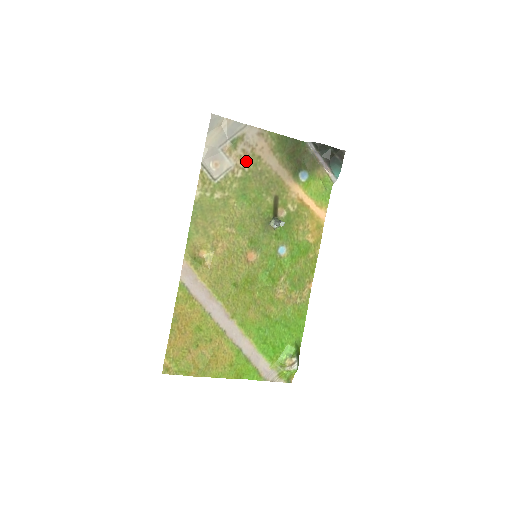
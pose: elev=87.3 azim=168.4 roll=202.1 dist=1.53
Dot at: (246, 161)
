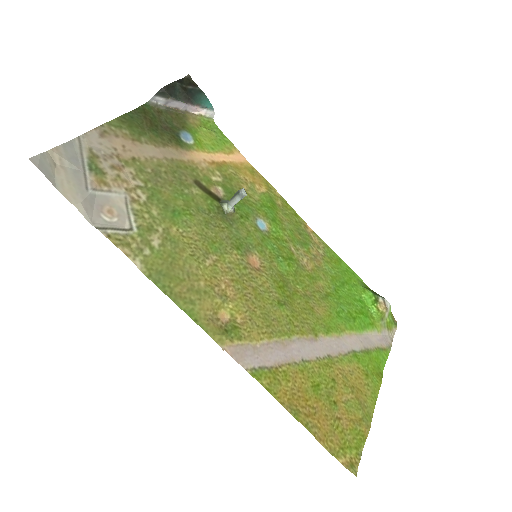
Dot at: (129, 176)
